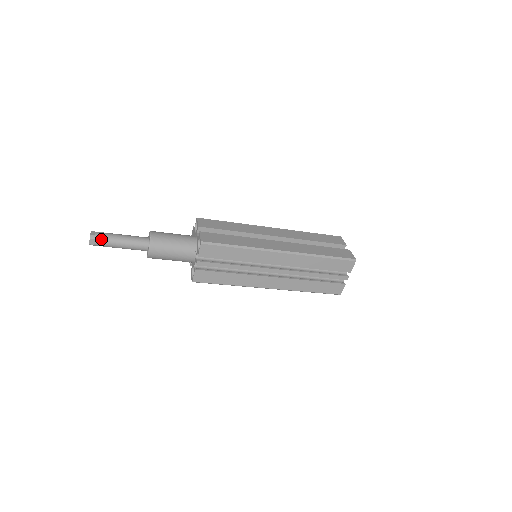
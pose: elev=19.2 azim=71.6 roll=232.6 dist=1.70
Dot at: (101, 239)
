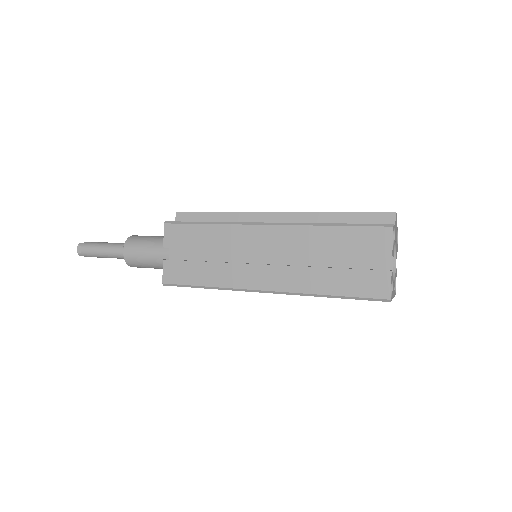
Dot at: (88, 256)
